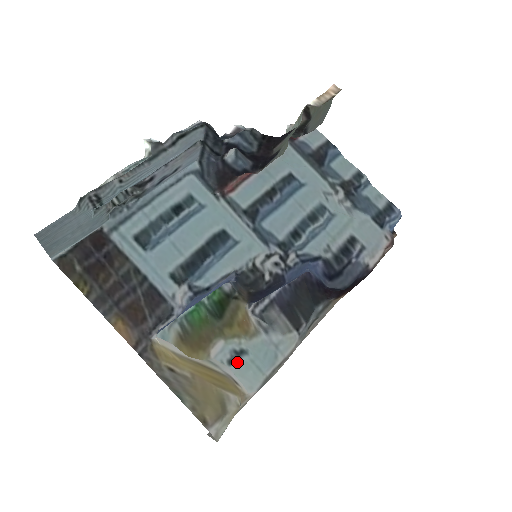
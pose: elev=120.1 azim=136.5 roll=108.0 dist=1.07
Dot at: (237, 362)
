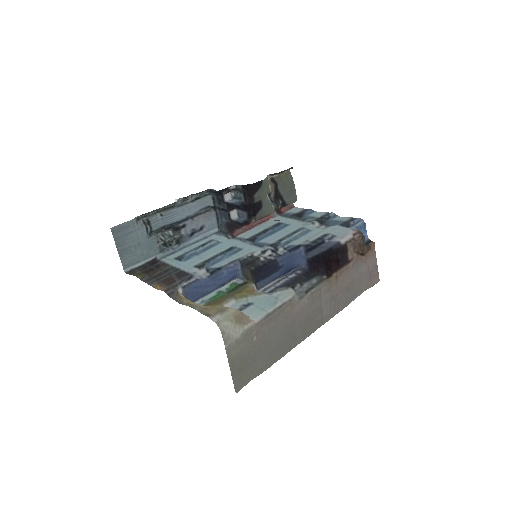
Dot at: (245, 309)
